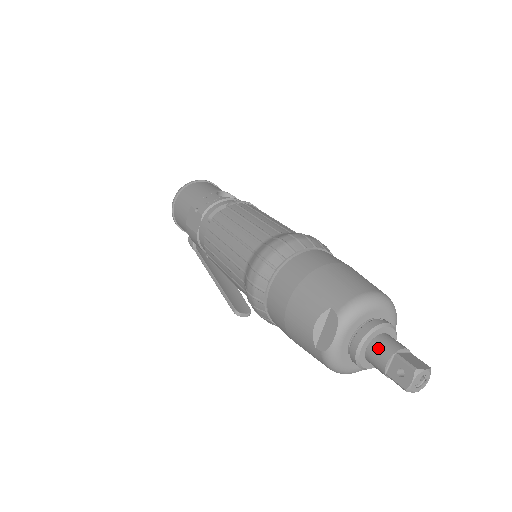
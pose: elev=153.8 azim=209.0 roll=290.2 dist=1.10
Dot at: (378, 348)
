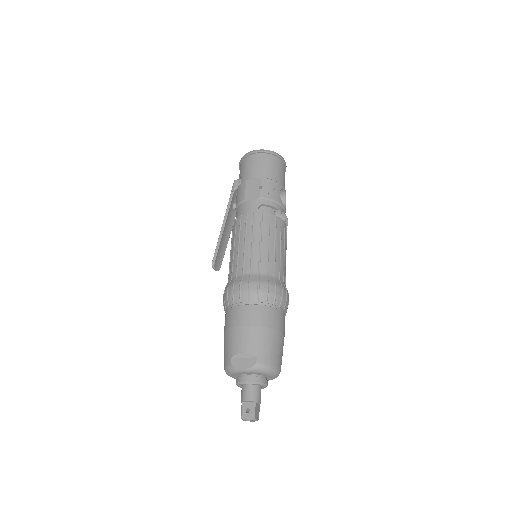
Dot at: (252, 391)
